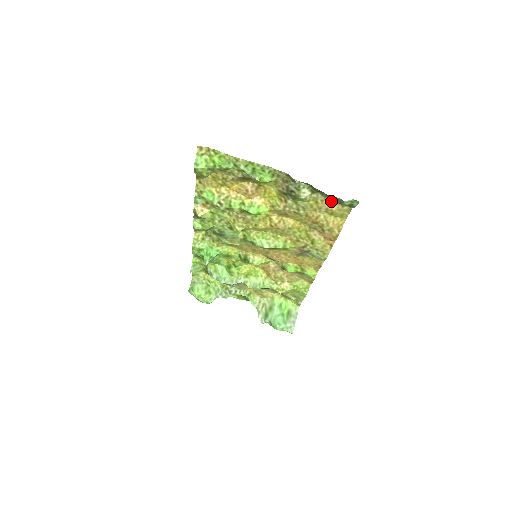
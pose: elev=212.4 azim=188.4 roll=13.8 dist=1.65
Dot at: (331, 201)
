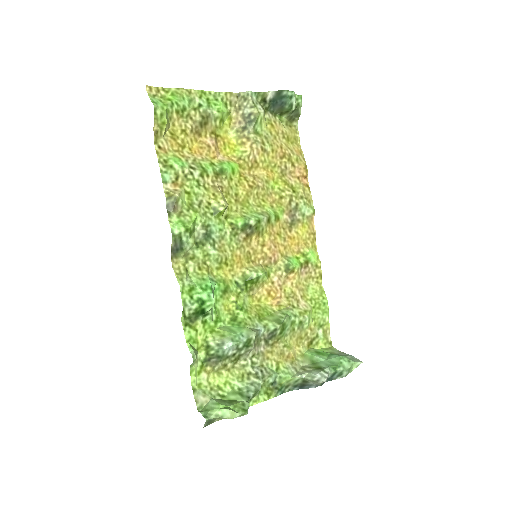
Dot at: (280, 122)
